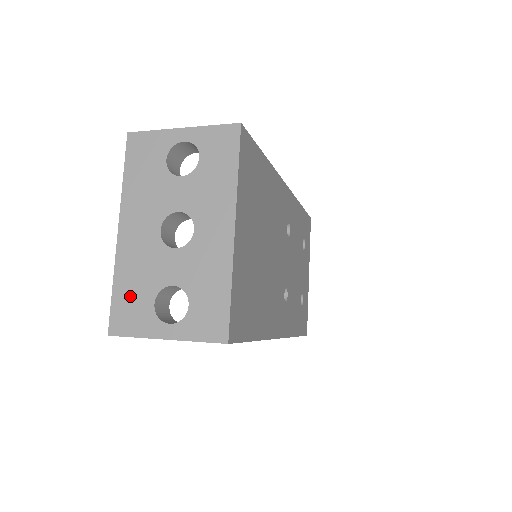
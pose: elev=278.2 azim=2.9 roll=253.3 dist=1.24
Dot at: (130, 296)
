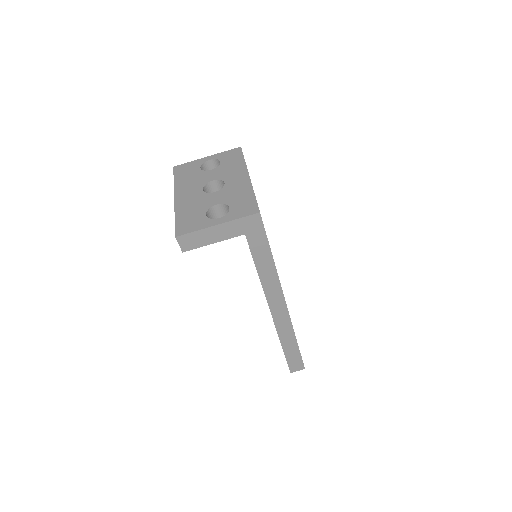
Dot at: (188, 217)
